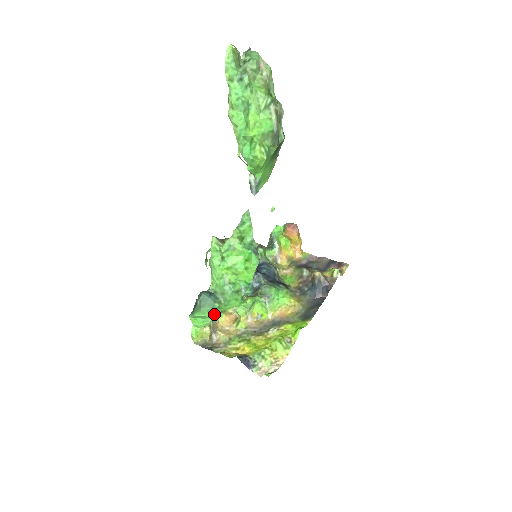
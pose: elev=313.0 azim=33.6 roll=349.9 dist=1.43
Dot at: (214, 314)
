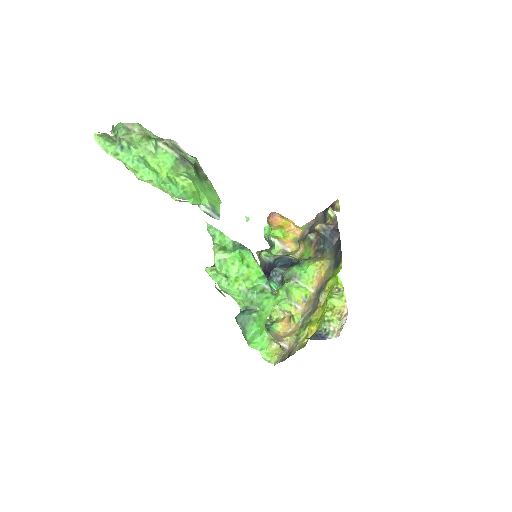
Dot at: (261, 325)
